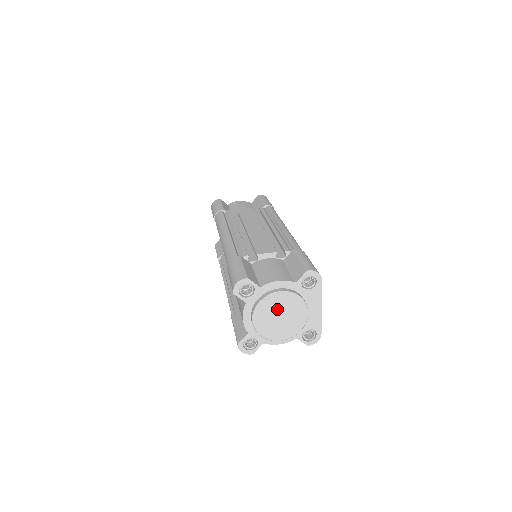
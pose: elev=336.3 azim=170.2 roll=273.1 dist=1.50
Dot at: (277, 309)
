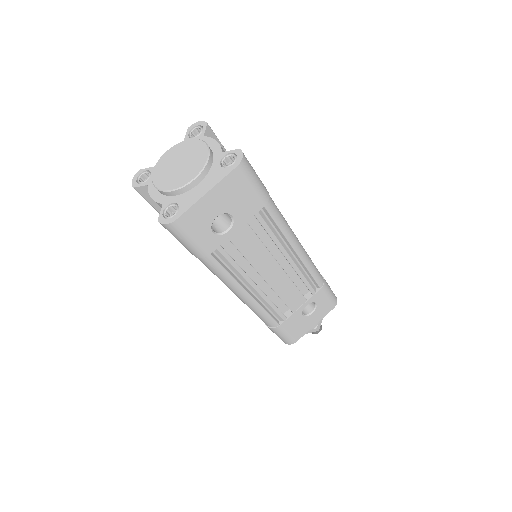
Dot at: (187, 155)
